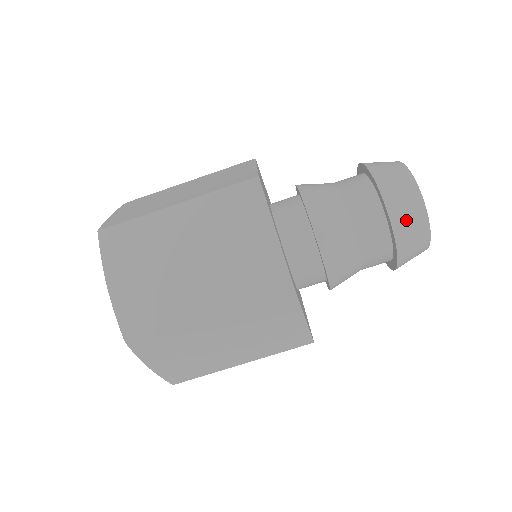
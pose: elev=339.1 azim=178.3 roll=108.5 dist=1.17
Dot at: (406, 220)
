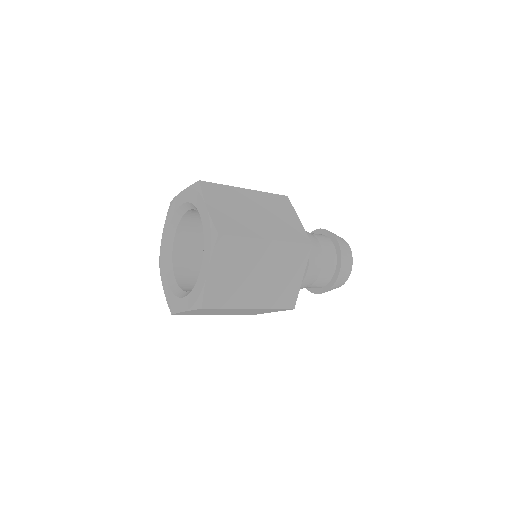
Dot at: (345, 252)
